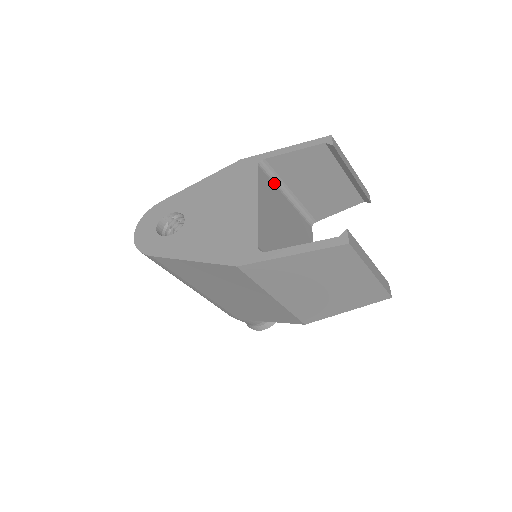
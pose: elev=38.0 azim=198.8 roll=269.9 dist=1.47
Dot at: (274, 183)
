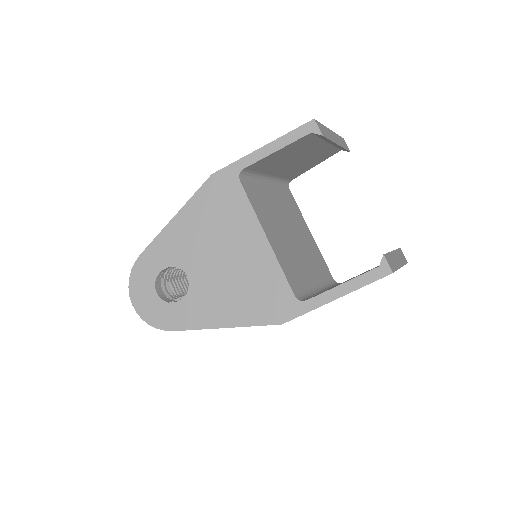
Dot at: (255, 182)
